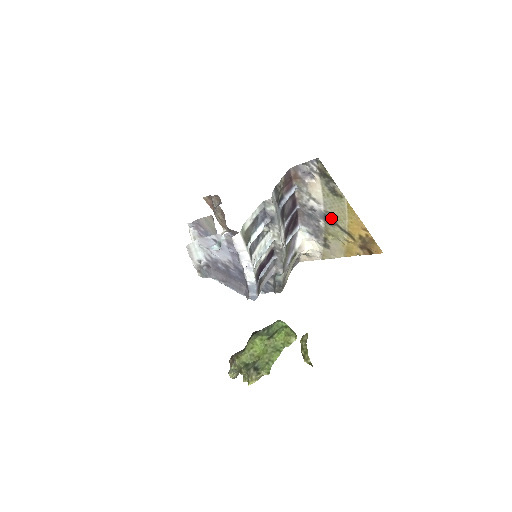
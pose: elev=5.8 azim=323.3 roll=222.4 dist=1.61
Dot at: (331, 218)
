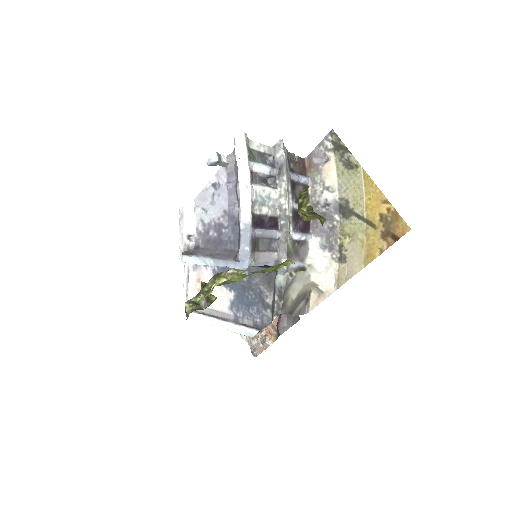
Dot at: (347, 206)
